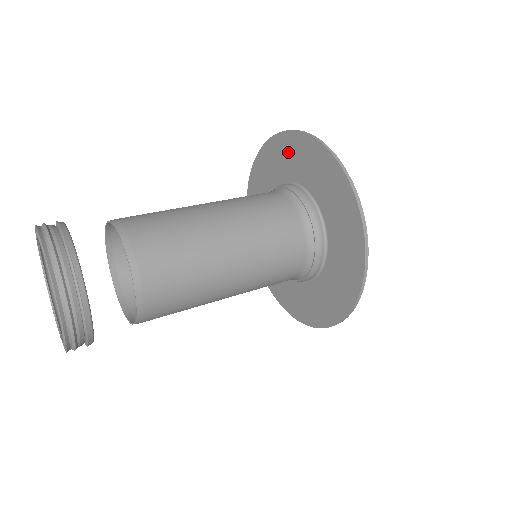
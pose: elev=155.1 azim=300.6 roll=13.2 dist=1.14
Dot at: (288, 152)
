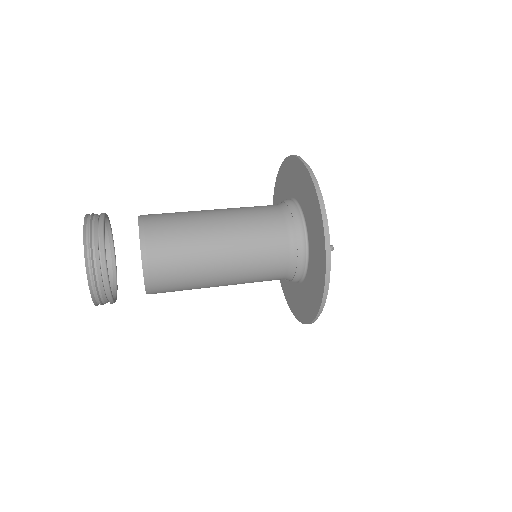
Dot at: (291, 173)
